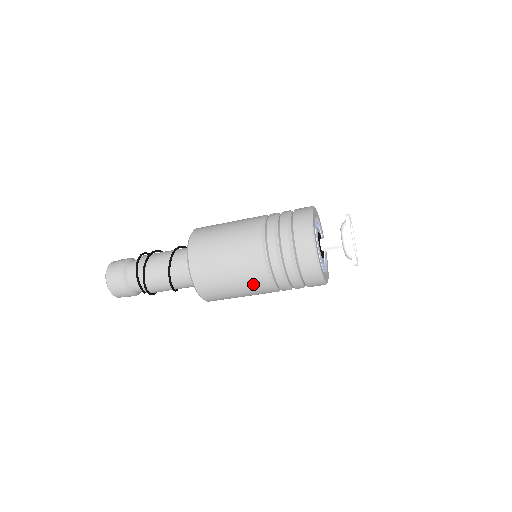
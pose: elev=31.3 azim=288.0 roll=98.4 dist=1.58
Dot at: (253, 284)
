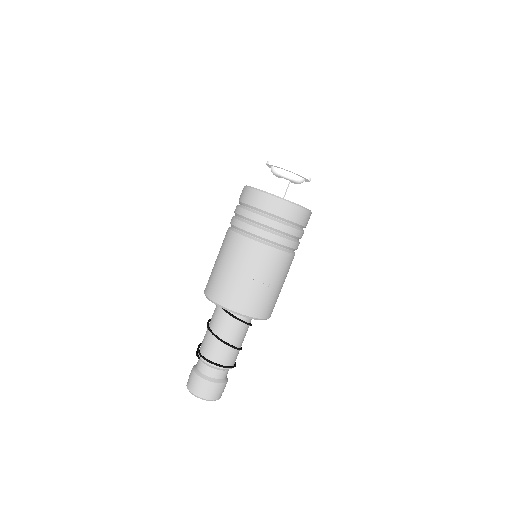
Dot at: (225, 245)
